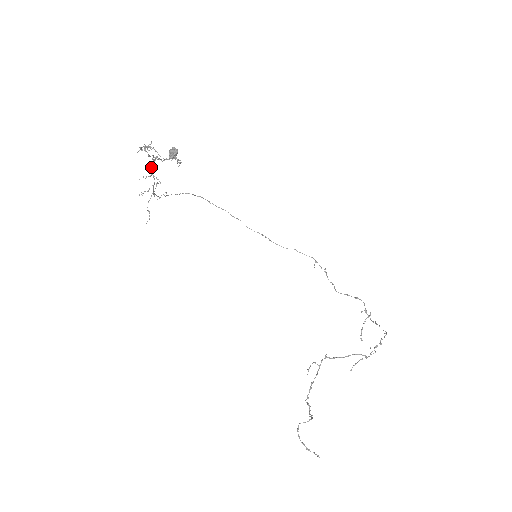
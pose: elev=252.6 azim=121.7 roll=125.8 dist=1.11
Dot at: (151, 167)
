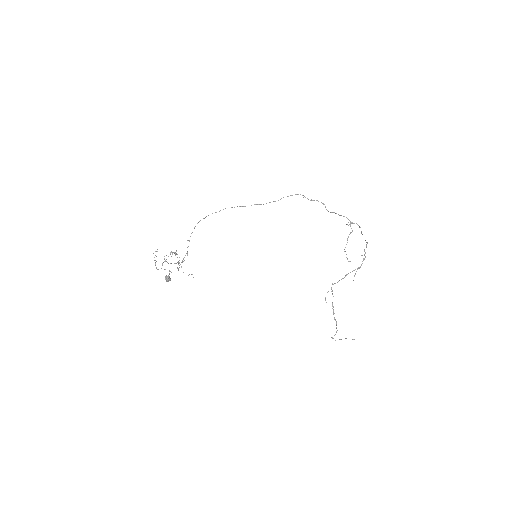
Dot at: (168, 263)
